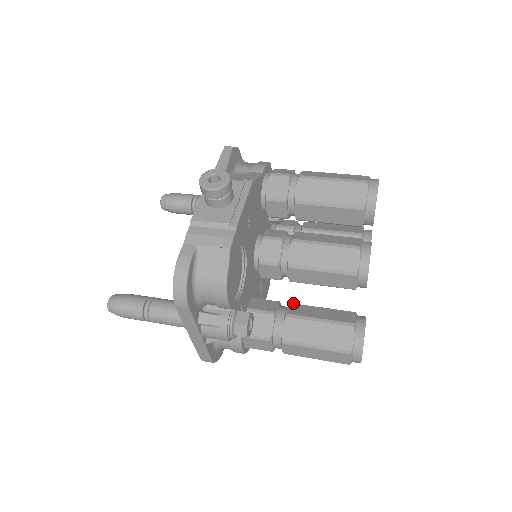
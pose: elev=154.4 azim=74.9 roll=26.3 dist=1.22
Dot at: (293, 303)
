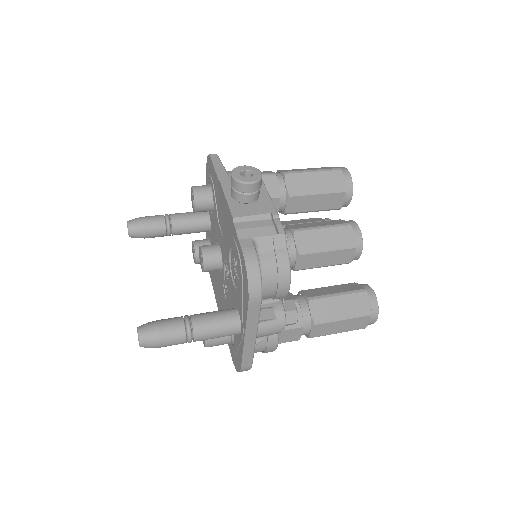
Dot at: (302, 290)
